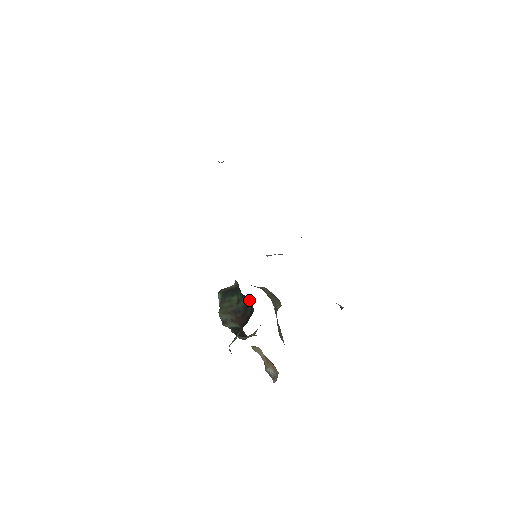
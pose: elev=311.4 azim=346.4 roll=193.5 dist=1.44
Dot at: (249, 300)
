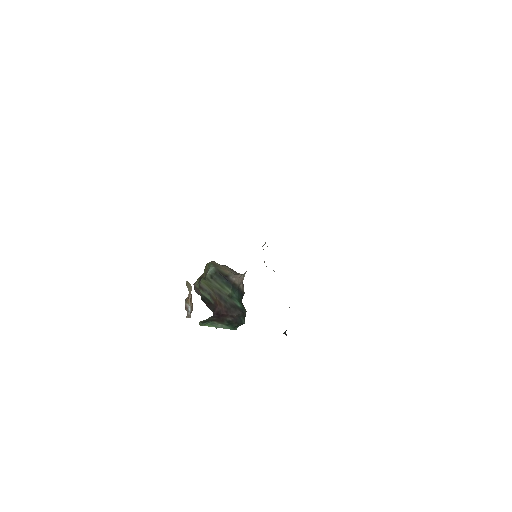
Dot at: (243, 309)
